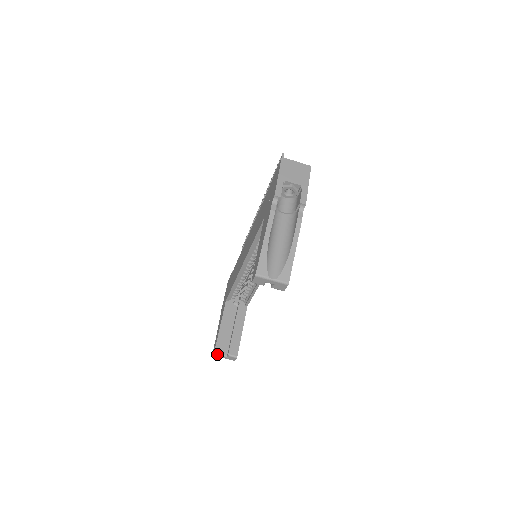
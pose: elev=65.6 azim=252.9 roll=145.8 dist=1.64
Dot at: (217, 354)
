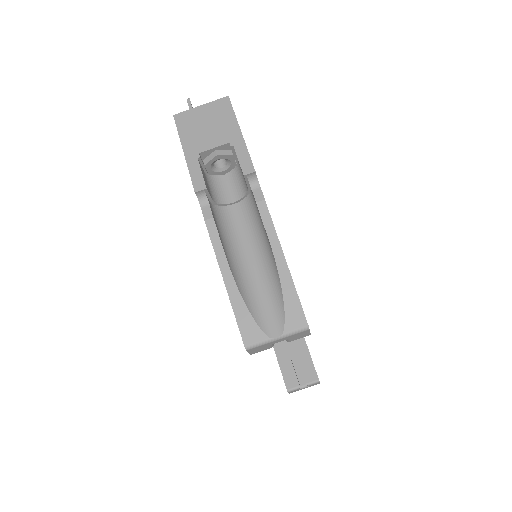
Dot at: (293, 391)
